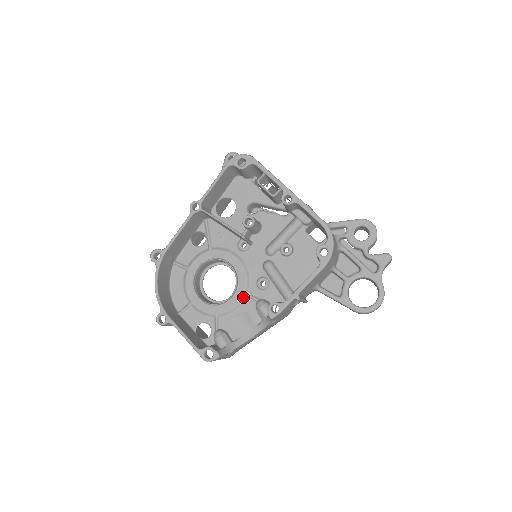
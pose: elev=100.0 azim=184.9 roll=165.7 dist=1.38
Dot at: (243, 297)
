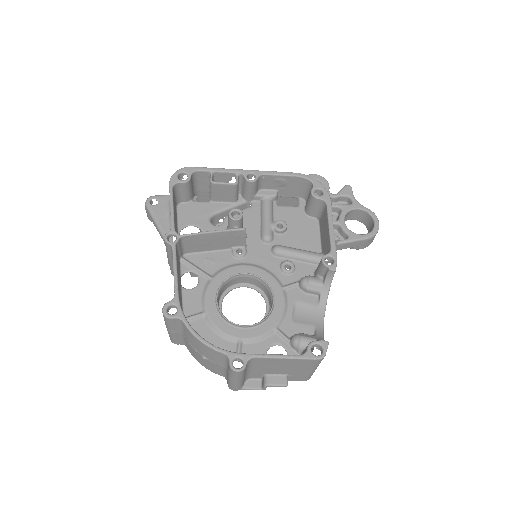
Dot at: (283, 292)
